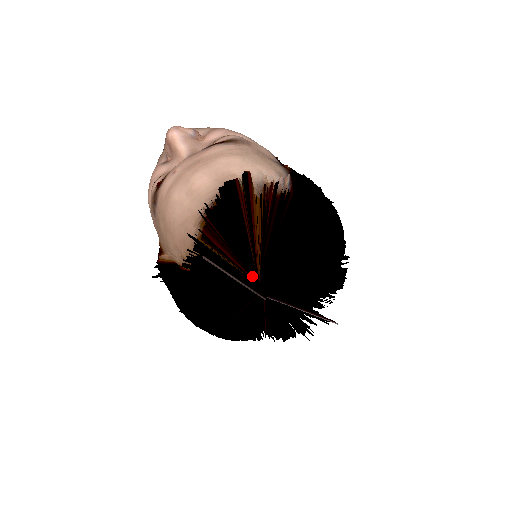
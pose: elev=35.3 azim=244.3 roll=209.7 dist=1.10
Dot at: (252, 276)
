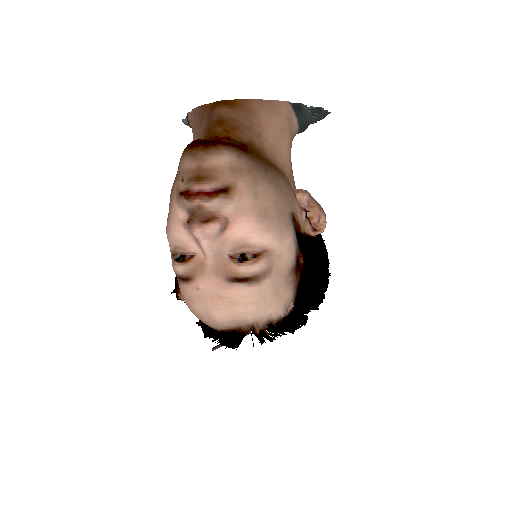
Dot at: occluded
